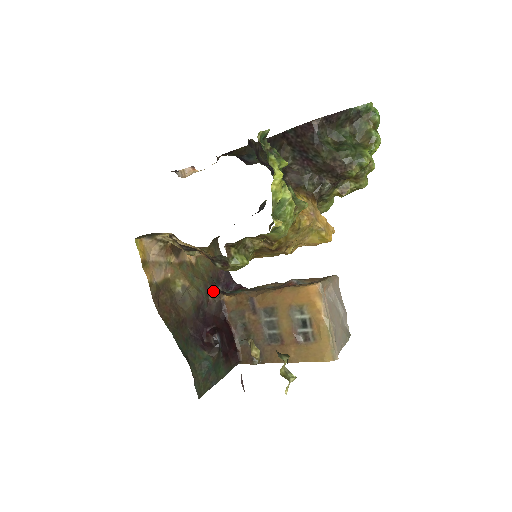
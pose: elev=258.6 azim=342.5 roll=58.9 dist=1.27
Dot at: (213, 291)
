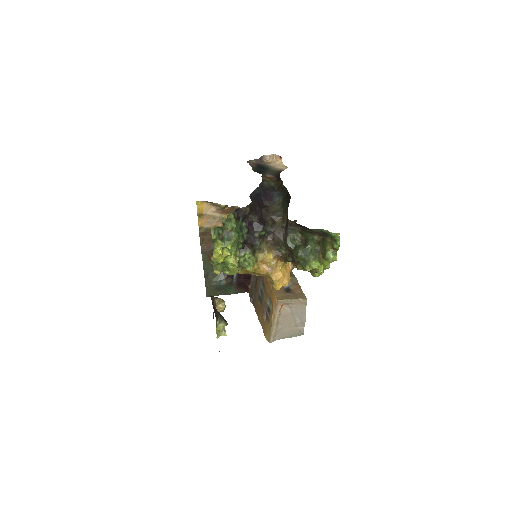
Dot at: occluded
